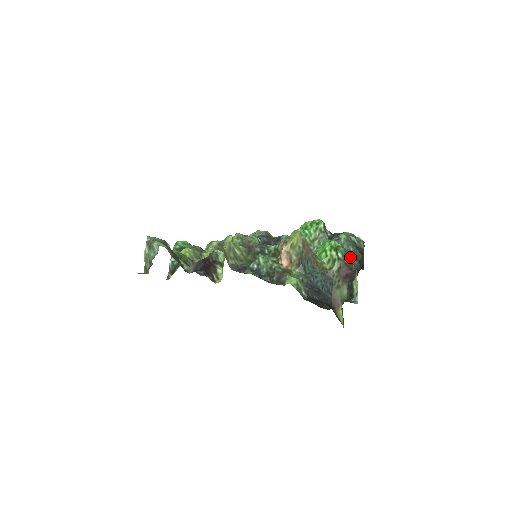
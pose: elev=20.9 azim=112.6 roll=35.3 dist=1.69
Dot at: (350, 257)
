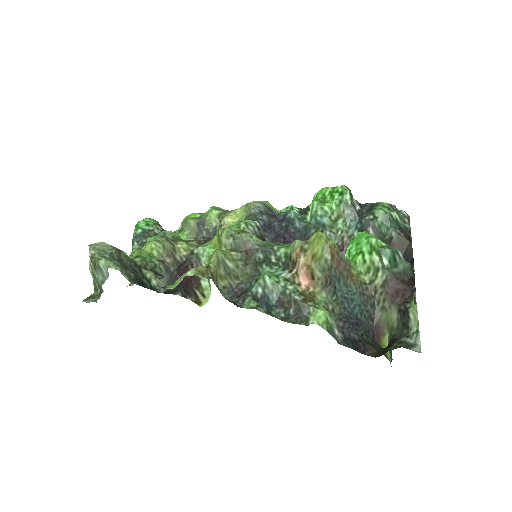
Dot at: (400, 261)
